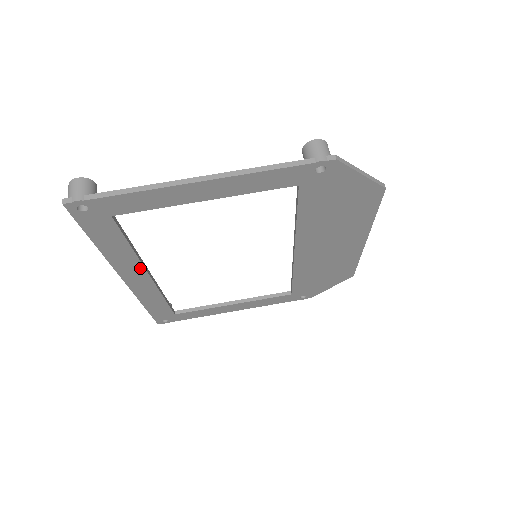
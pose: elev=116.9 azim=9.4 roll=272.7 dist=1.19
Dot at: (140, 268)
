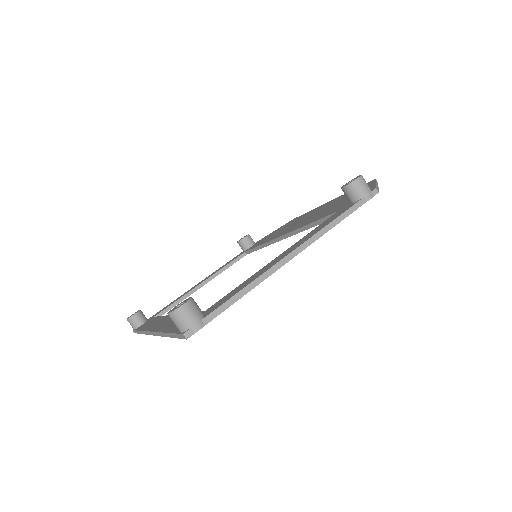
Dot at: occluded
